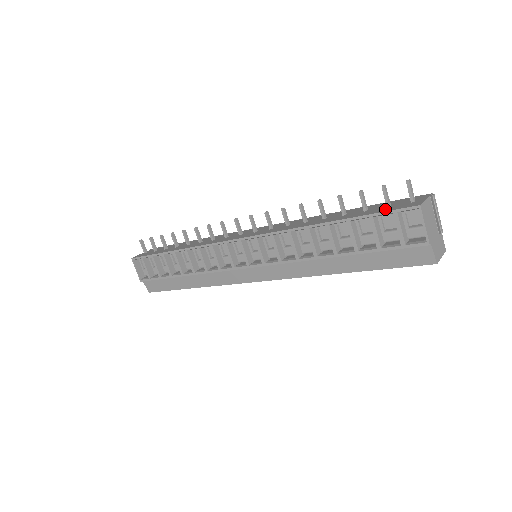
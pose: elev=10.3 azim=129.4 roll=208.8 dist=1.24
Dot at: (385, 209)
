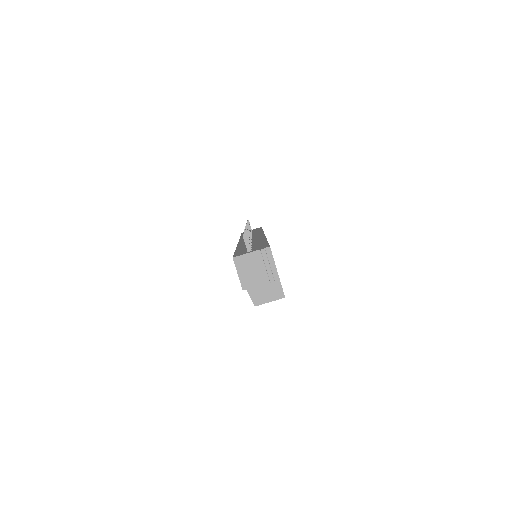
Dot at: (241, 252)
